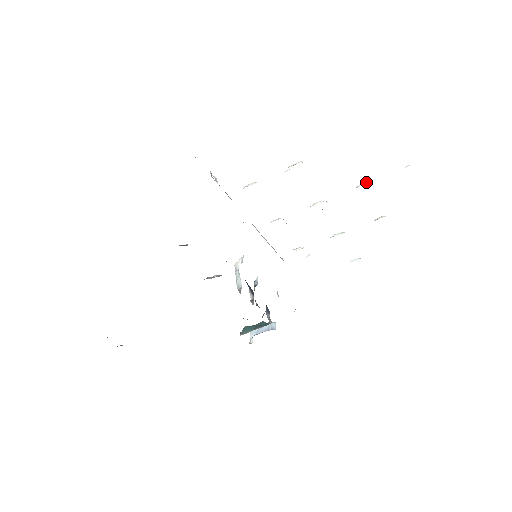
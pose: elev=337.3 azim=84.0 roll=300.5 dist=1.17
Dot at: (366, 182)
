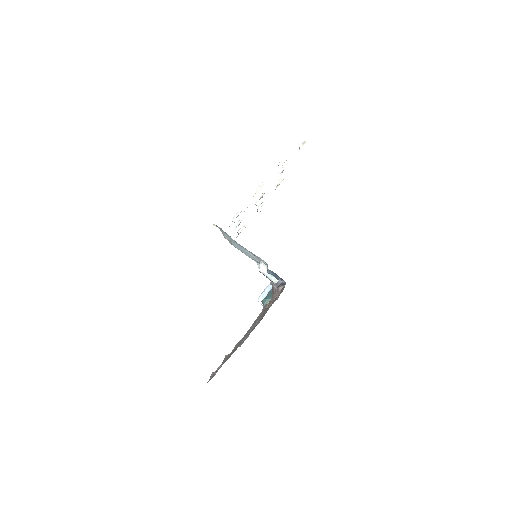
Dot at: (282, 168)
